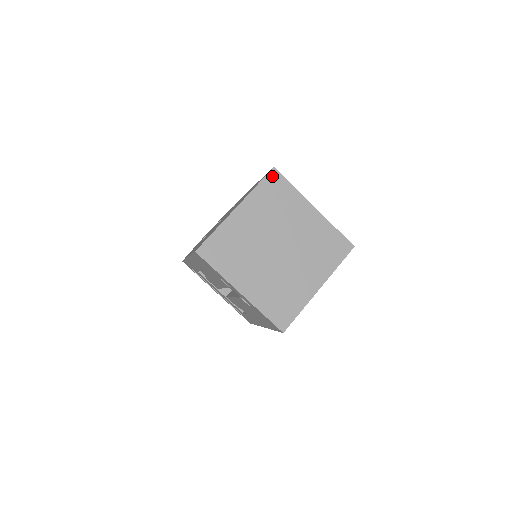
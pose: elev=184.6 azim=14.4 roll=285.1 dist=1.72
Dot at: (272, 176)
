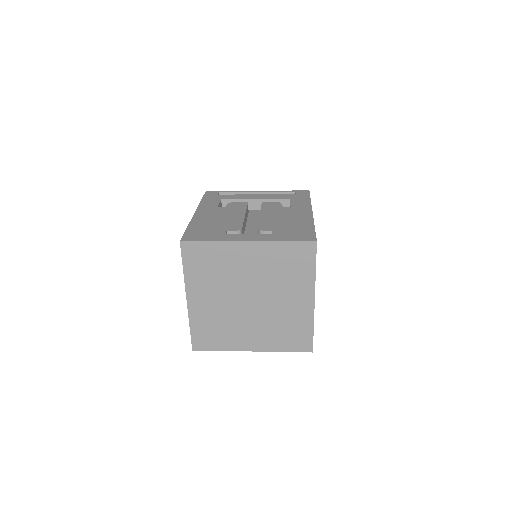
Dot at: (186, 250)
